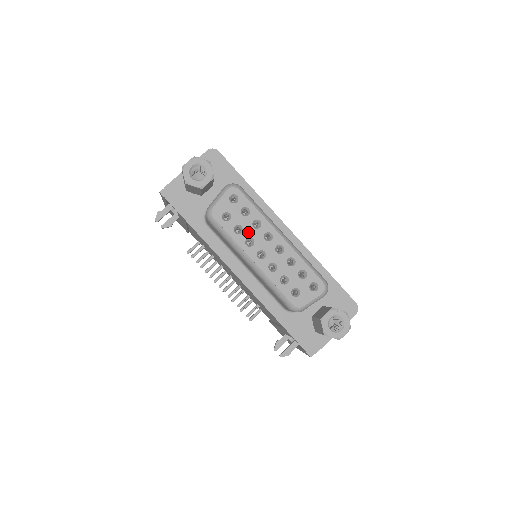
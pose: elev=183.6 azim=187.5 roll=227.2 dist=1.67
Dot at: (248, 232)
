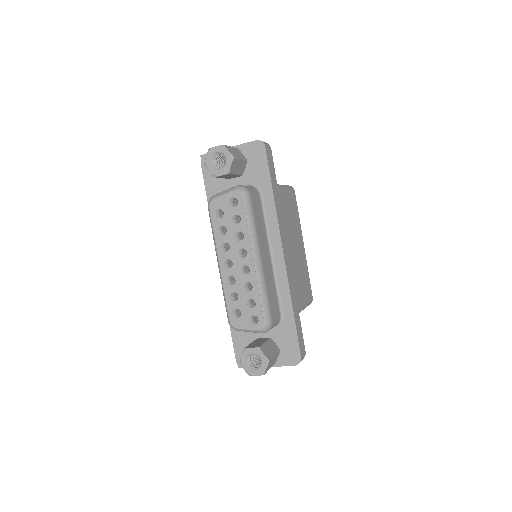
Dot at: (229, 238)
